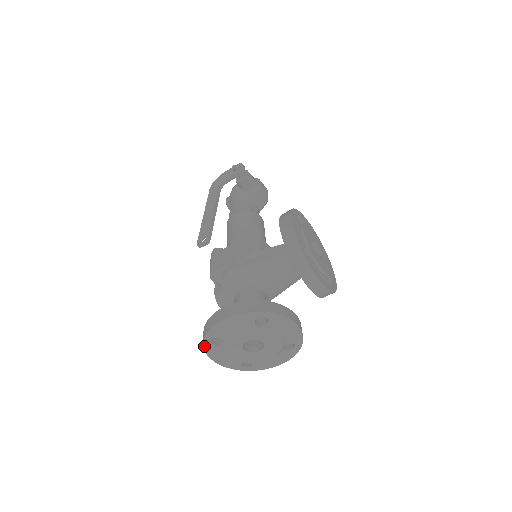
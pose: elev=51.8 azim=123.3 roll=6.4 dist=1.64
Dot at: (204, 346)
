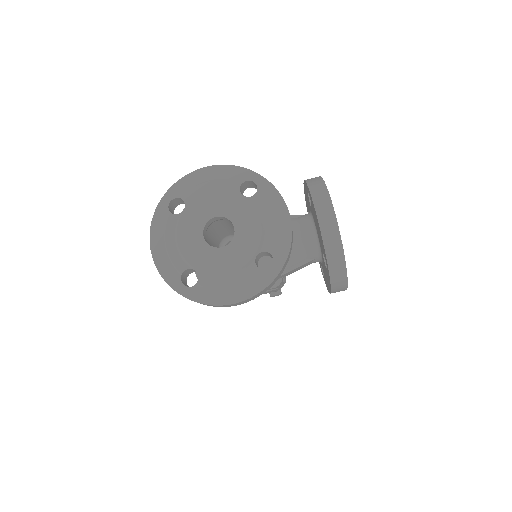
Dot at: (156, 211)
